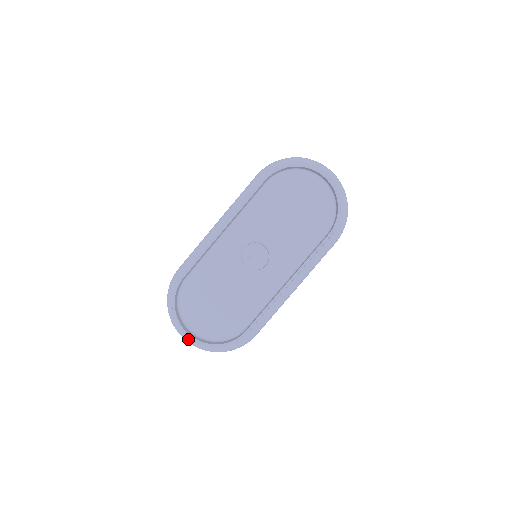
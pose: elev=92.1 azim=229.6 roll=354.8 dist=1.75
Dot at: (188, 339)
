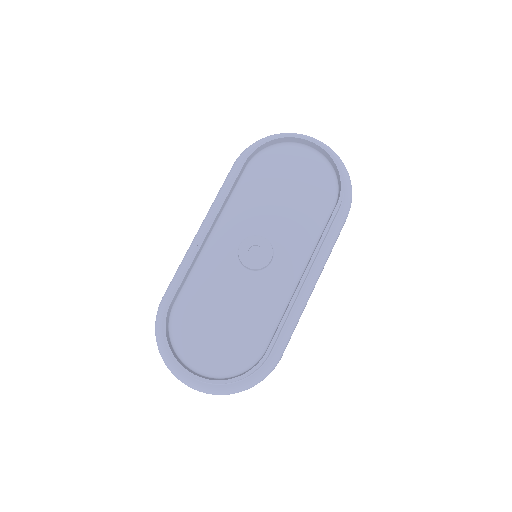
Dot at: (194, 384)
